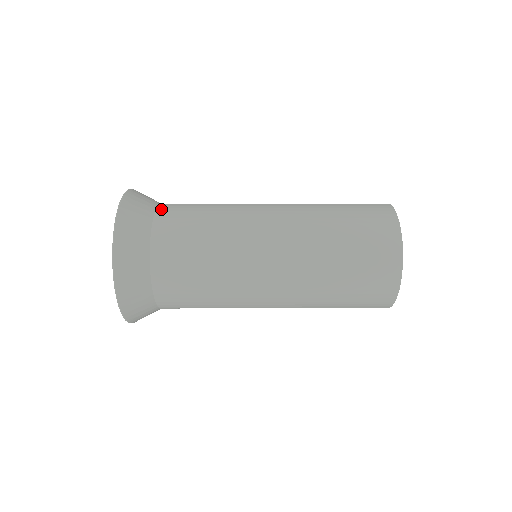
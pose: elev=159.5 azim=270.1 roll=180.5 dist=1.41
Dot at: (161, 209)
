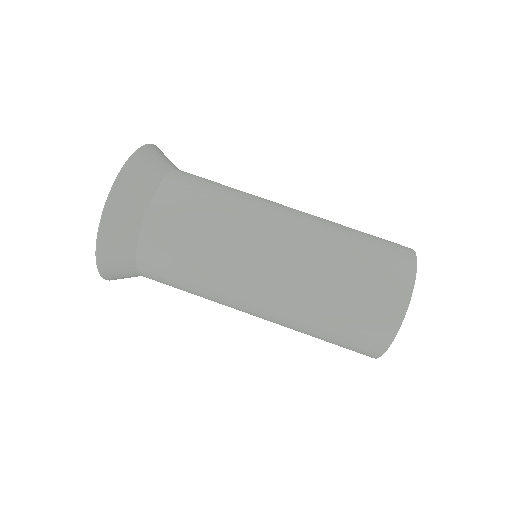
Dot at: (159, 196)
